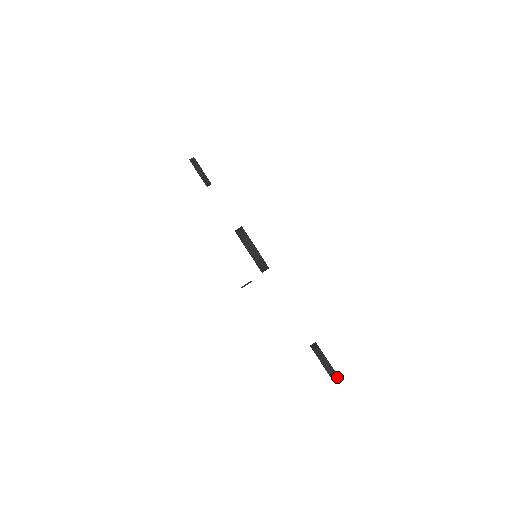
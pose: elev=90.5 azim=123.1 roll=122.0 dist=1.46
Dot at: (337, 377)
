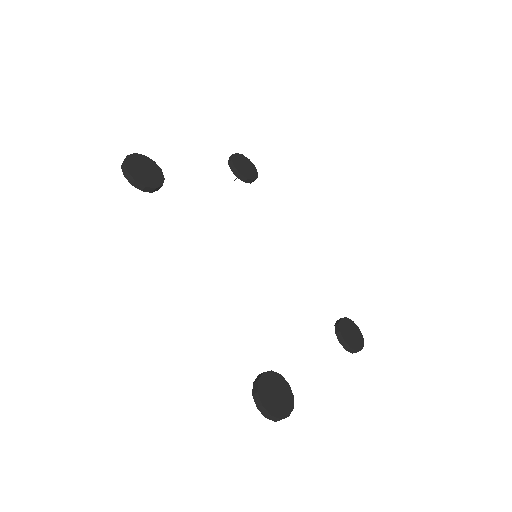
Dot at: (363, 345)
